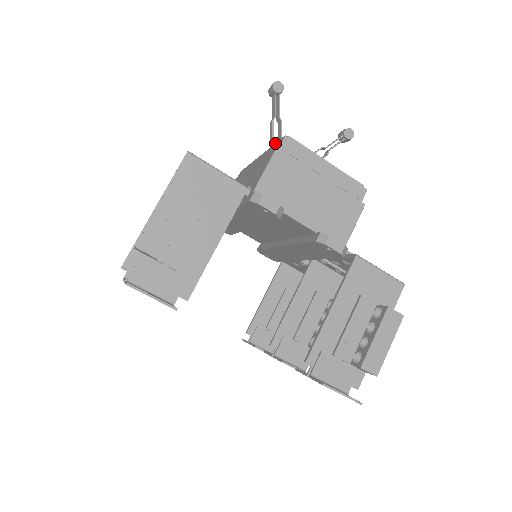
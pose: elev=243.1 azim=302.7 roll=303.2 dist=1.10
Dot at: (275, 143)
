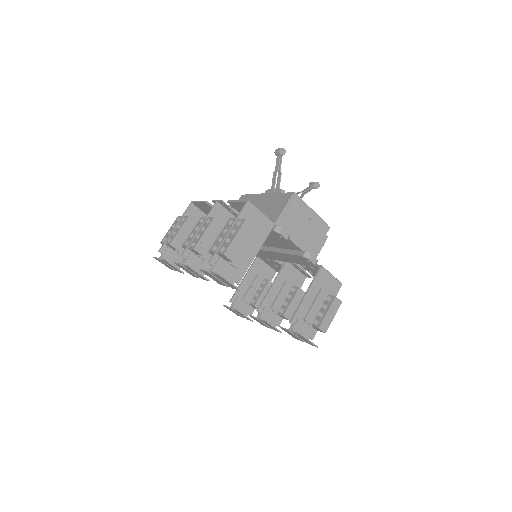
Dot at: (283, 193)
